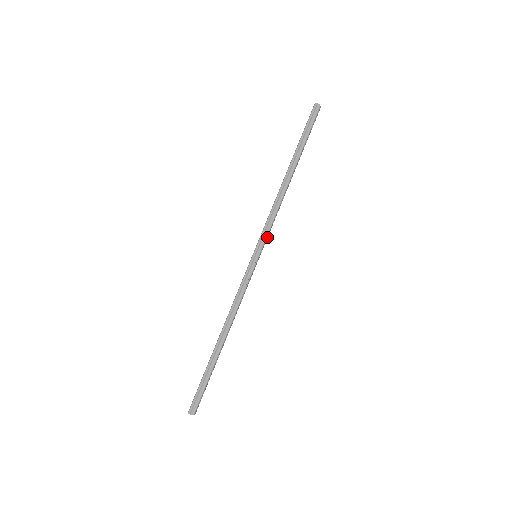
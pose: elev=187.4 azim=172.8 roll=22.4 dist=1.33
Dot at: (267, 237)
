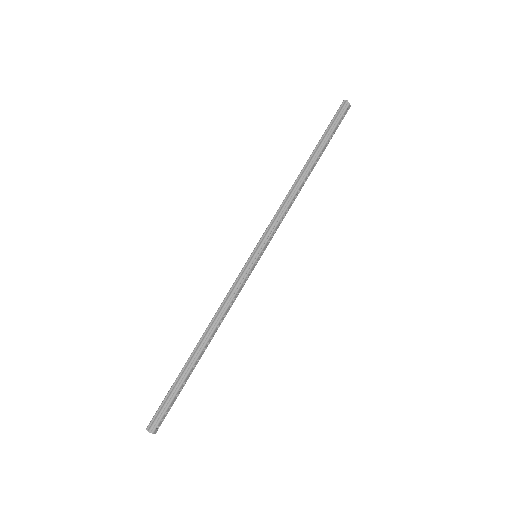
Dot at: (272, 237)
